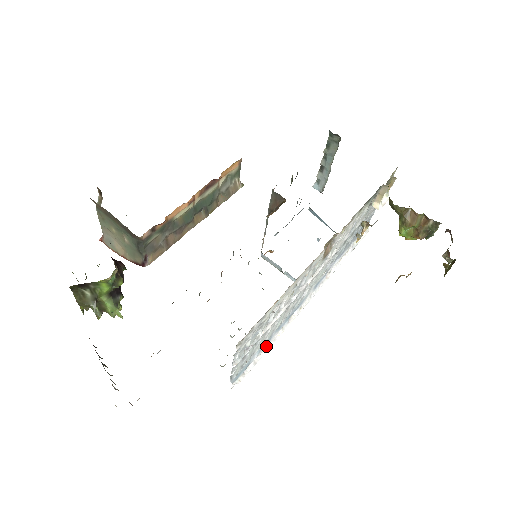
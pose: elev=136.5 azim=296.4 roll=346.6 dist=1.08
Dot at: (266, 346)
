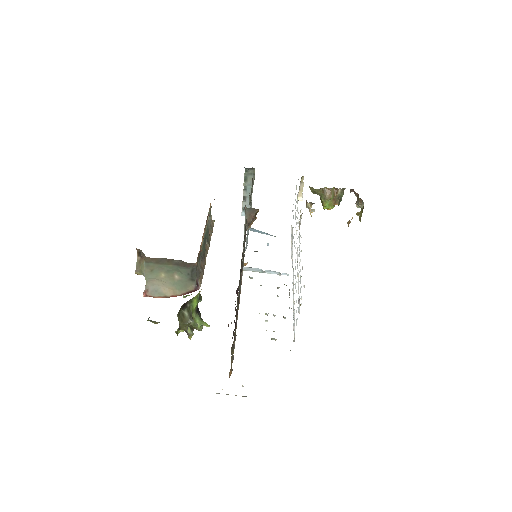
Dot at: occluded
